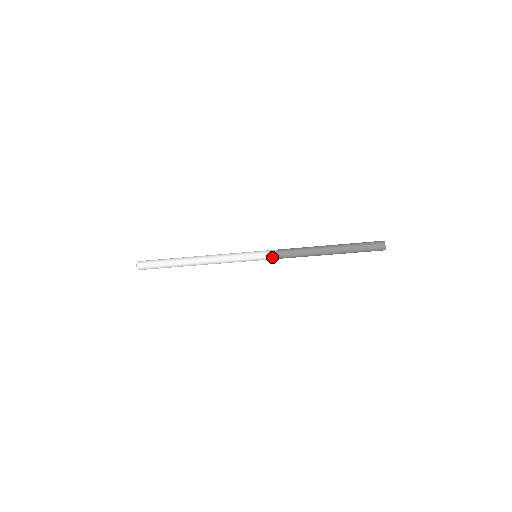
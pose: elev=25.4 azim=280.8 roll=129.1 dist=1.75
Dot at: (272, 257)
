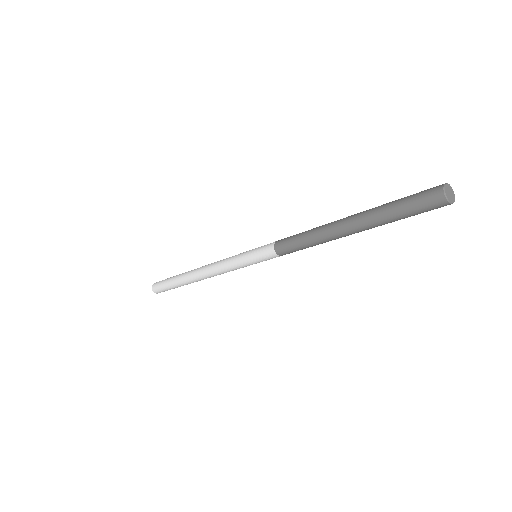
Dot at: (274, 257)
